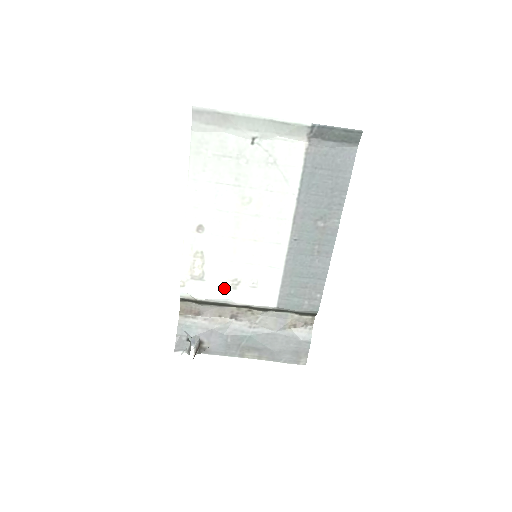
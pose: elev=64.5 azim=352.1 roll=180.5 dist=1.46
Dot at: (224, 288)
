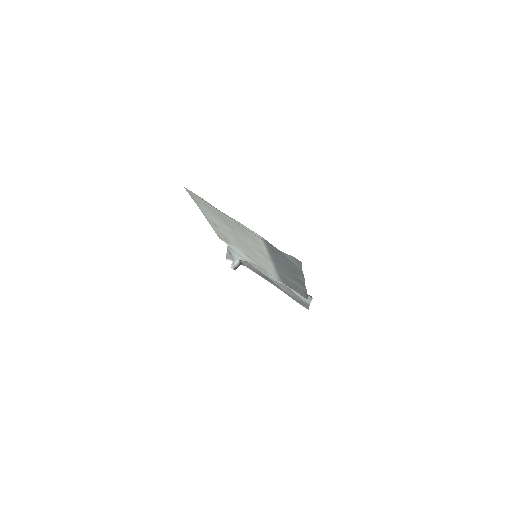
Dot at: (244, 254)
